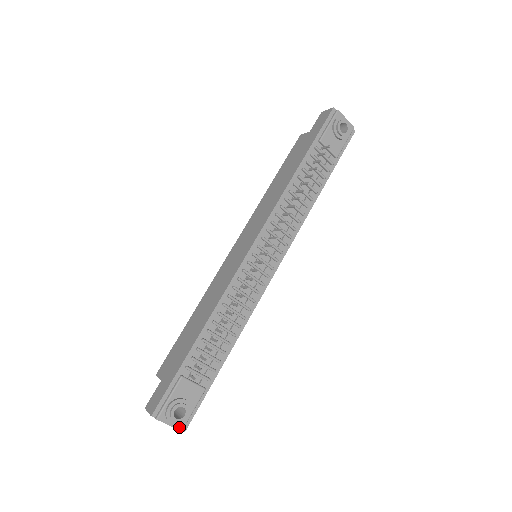
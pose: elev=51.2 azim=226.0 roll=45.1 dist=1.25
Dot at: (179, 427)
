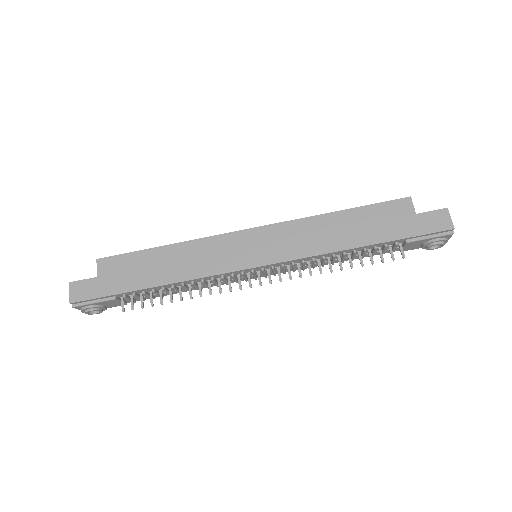
Dot at: occluded
